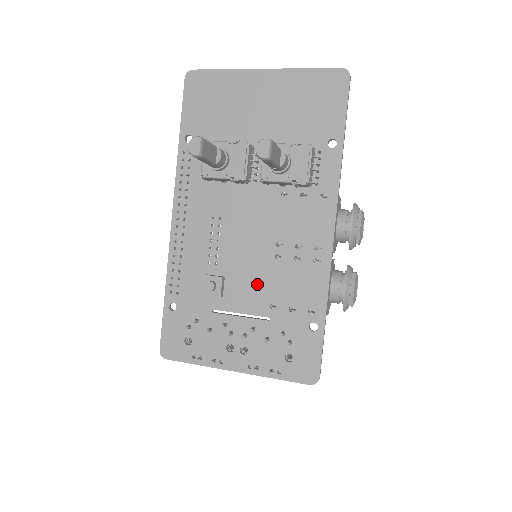
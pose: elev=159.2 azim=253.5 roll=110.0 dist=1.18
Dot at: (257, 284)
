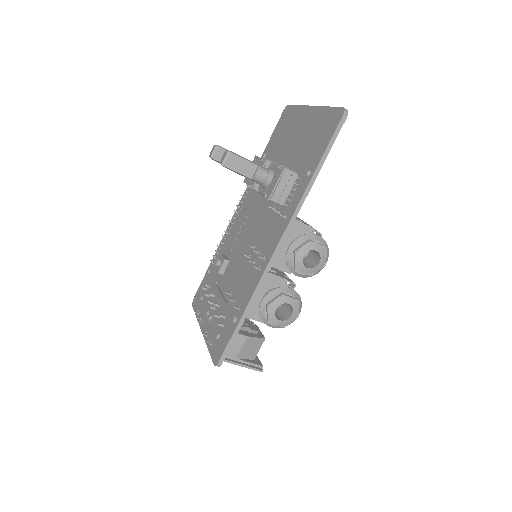
Dot at: (235, 273)
